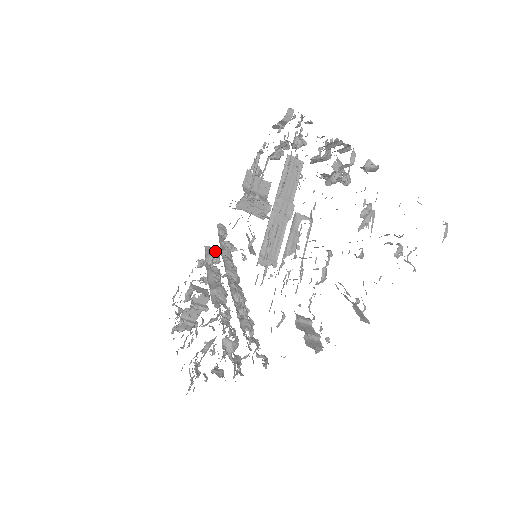
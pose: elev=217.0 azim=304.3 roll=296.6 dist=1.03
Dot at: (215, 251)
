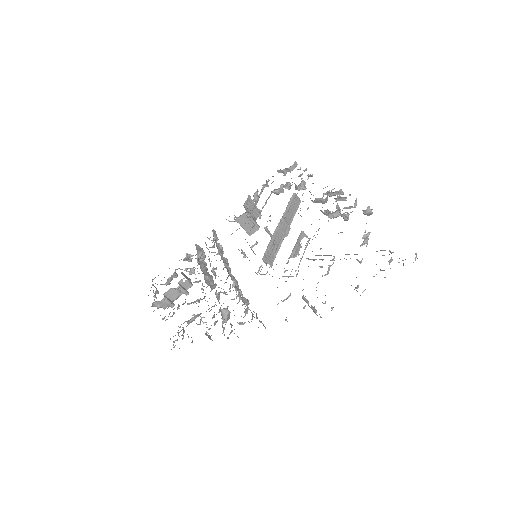
Dot at: (203, 250)
